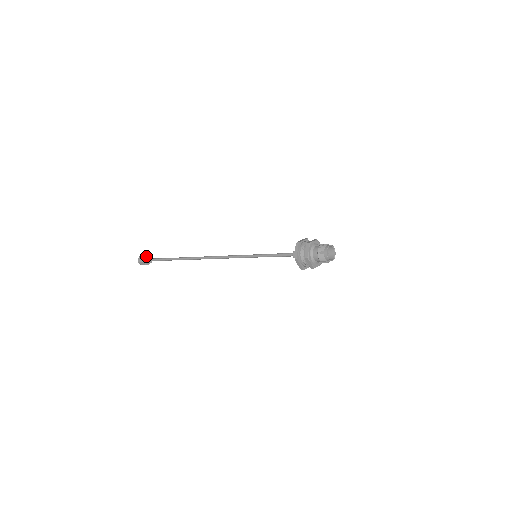
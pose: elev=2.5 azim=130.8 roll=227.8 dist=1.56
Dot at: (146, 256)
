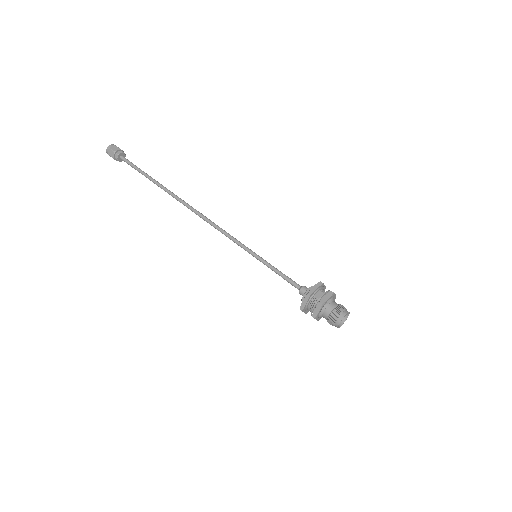
Dot at: (114, 156)
